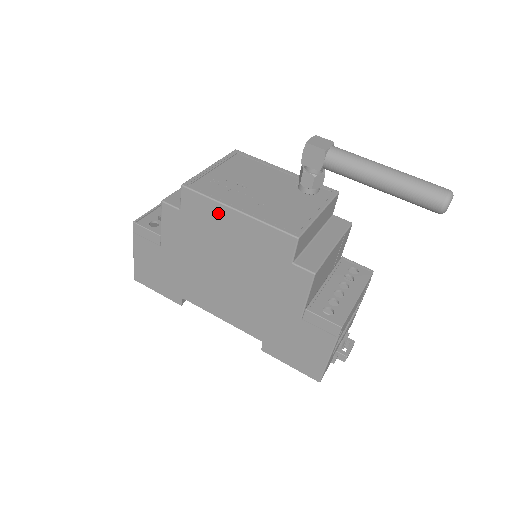
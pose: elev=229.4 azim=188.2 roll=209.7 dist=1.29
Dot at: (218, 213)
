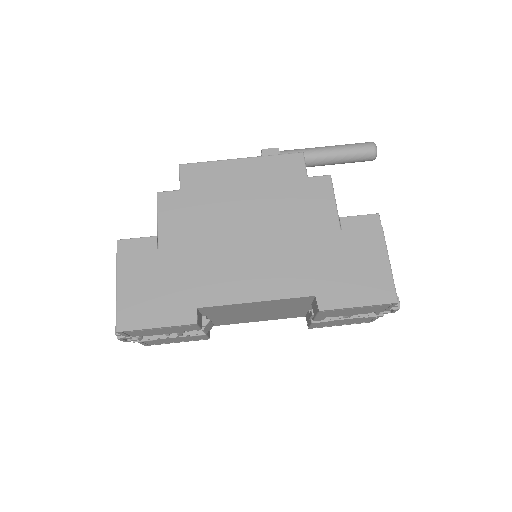
Dot at: (223, 170)
